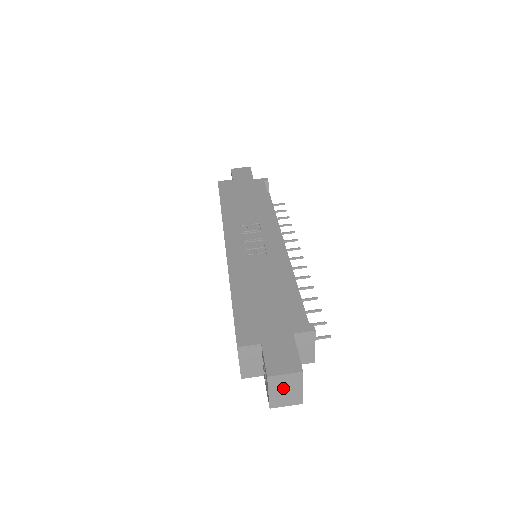
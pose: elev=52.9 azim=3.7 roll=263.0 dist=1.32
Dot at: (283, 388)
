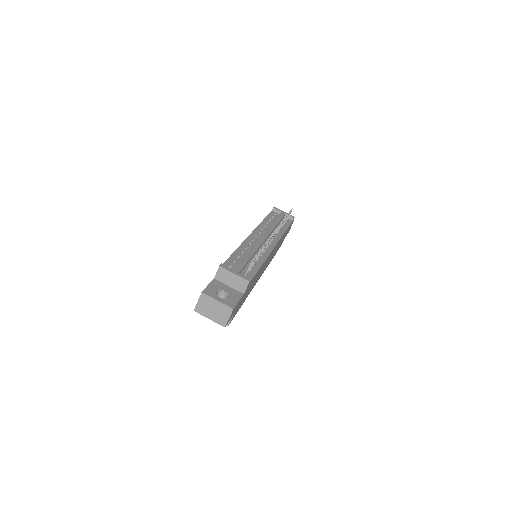
Dot at: (210, 310)
